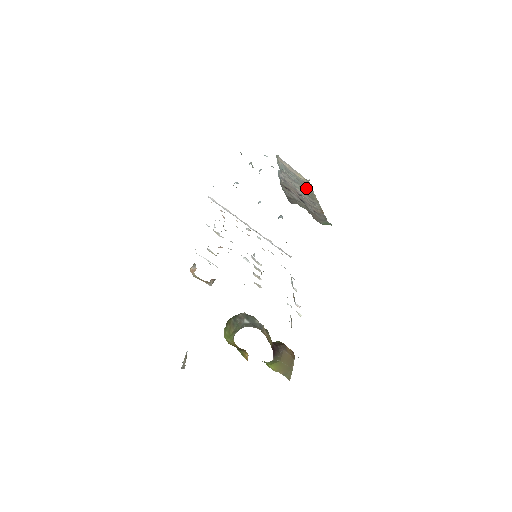
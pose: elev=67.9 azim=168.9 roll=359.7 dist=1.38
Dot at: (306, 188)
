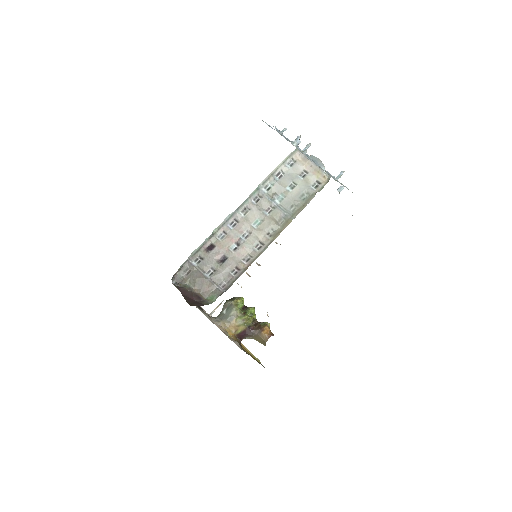
Dot at: (295, 206)
